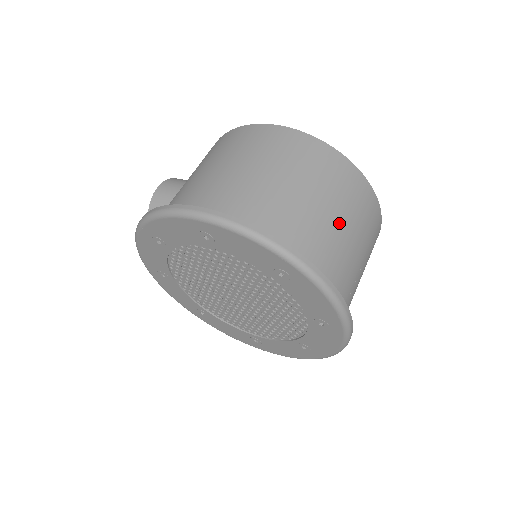
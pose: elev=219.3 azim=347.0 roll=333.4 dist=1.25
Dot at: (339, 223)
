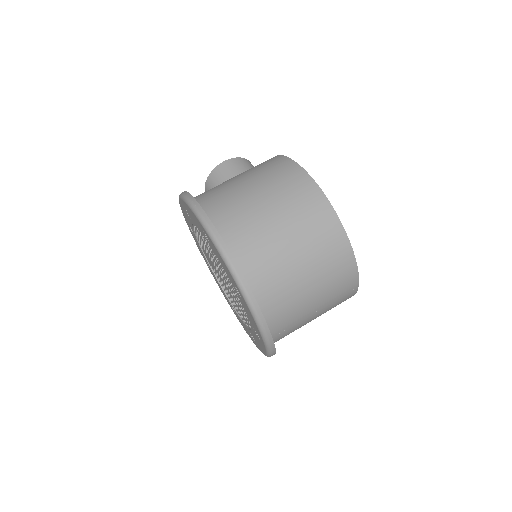
Dot at: (304, 279)
